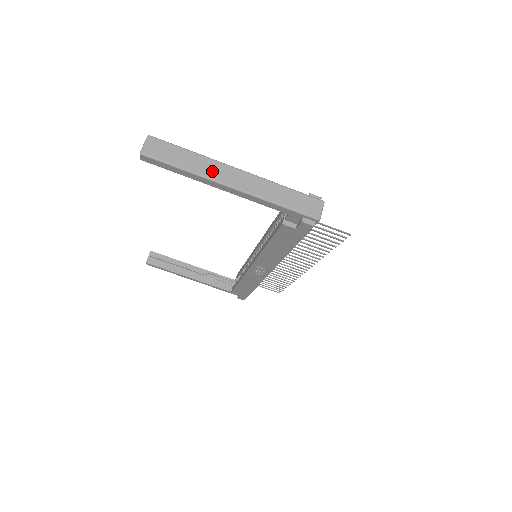
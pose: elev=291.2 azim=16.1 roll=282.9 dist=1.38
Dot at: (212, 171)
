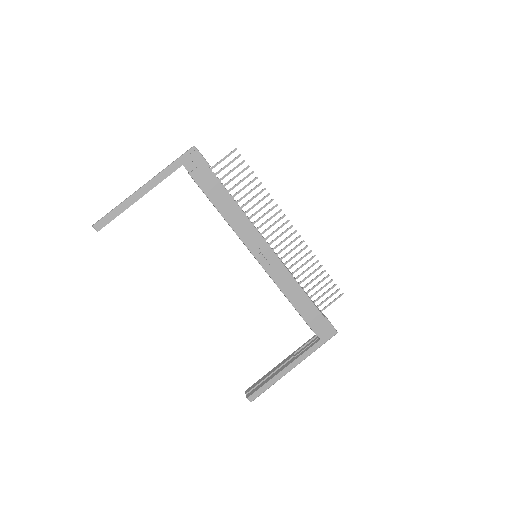
Dot at: (131, 195)
